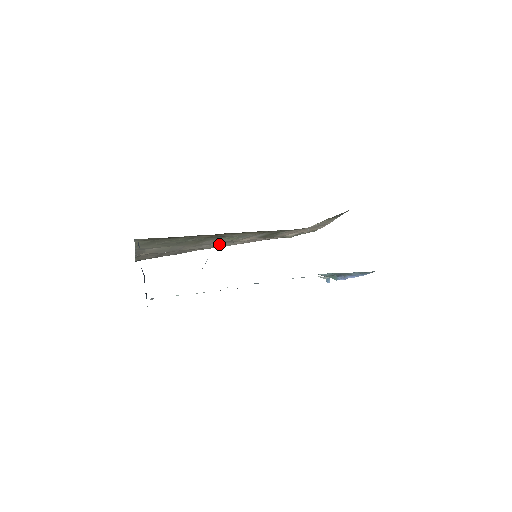
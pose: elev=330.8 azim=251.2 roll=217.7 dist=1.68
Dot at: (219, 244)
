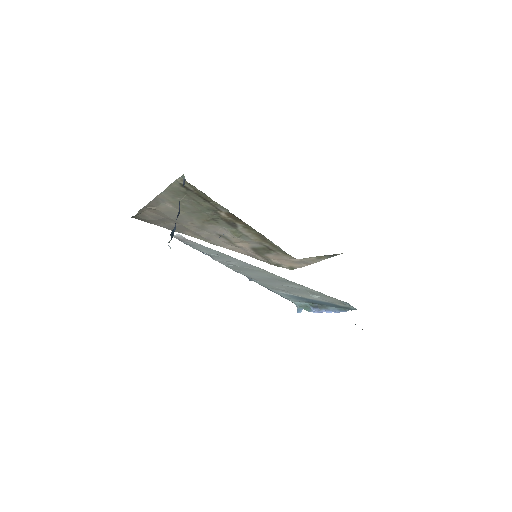
Dot at: (215, 238)
